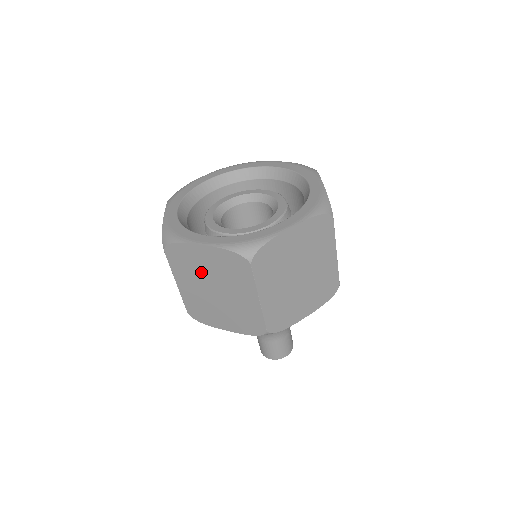
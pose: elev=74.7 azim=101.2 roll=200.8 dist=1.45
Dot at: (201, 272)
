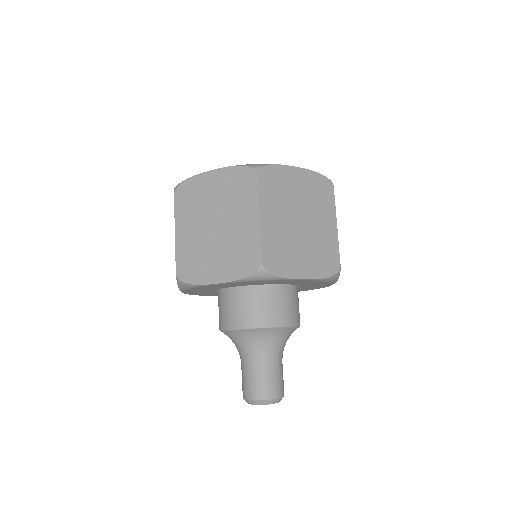
Dot at: (205, 205)
